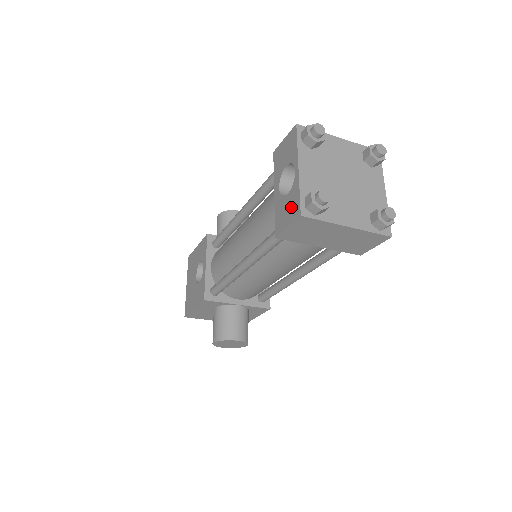
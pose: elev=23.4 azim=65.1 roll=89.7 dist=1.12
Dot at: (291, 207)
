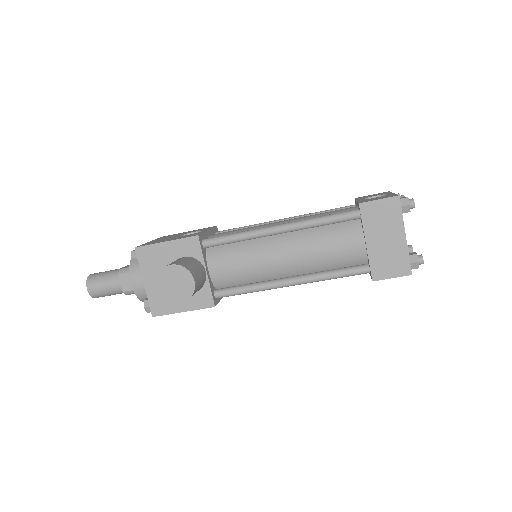
Dot at: (385, 197)
